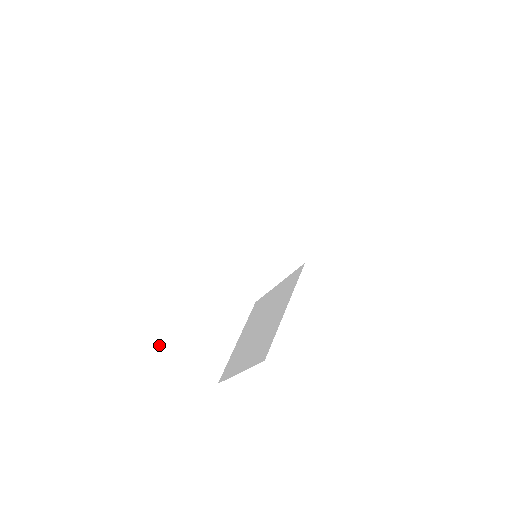
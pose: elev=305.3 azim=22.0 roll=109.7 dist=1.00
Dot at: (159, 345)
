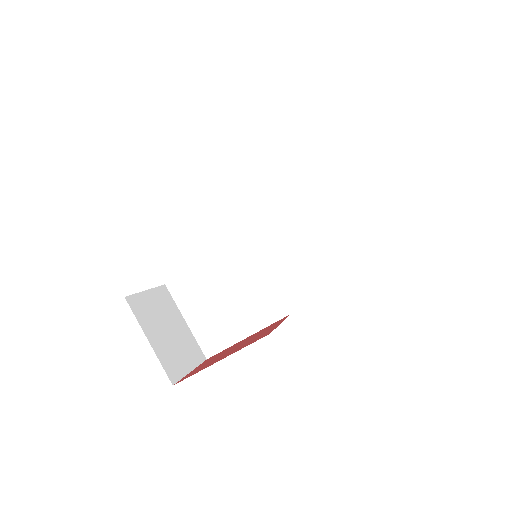
Dot at: (176, 377)
